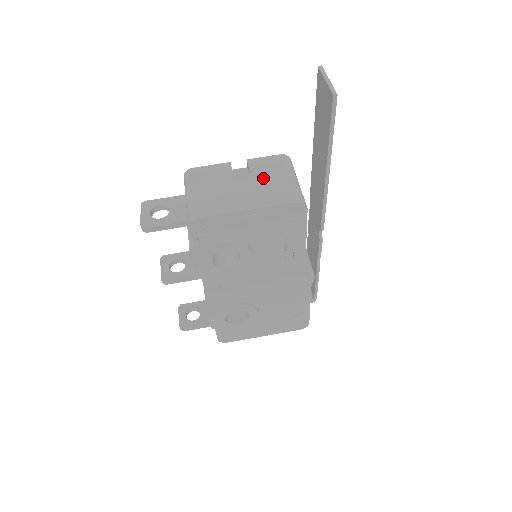
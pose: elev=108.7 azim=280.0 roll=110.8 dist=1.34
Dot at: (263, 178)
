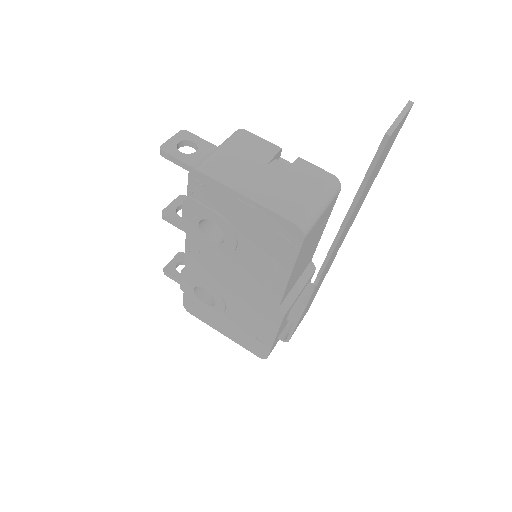
Dot at: (293, 182)
